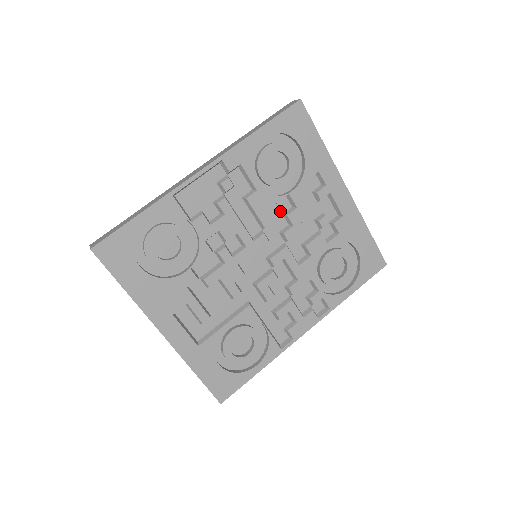
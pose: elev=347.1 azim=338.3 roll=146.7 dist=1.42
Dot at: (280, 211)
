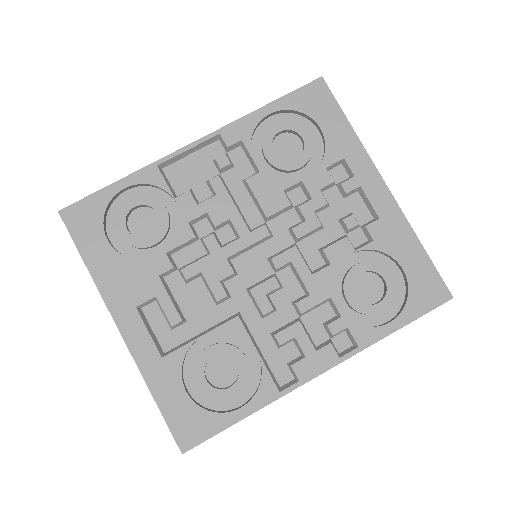
Dot at: (289, 201)
